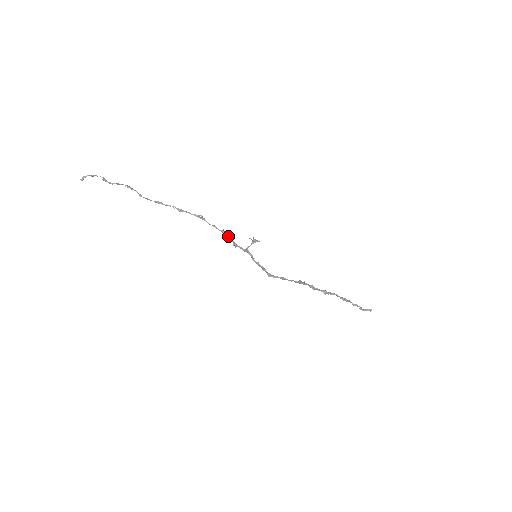
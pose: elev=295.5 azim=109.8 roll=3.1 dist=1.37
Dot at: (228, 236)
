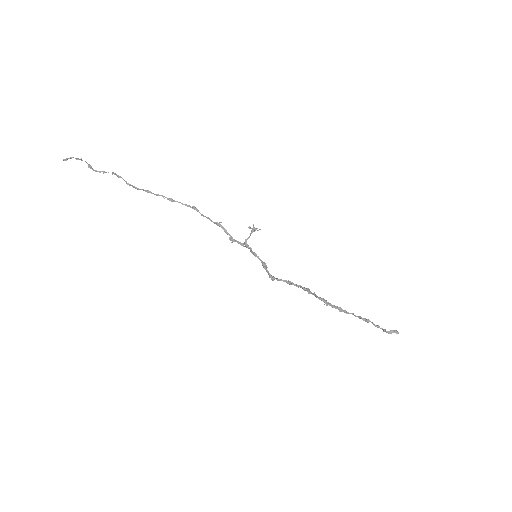
Dot at: (224, 228)
